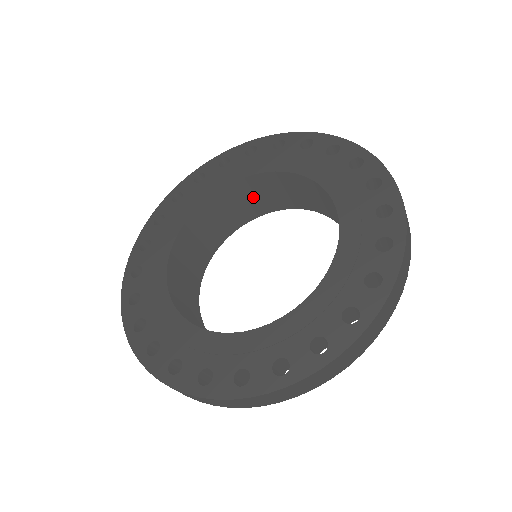
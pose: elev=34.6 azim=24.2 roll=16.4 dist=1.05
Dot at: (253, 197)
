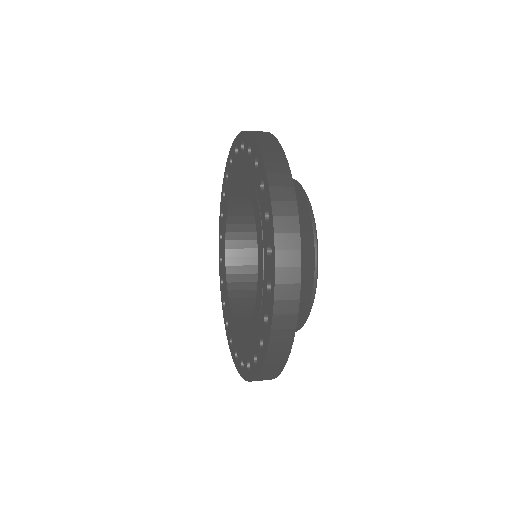
Dot at: occluded
